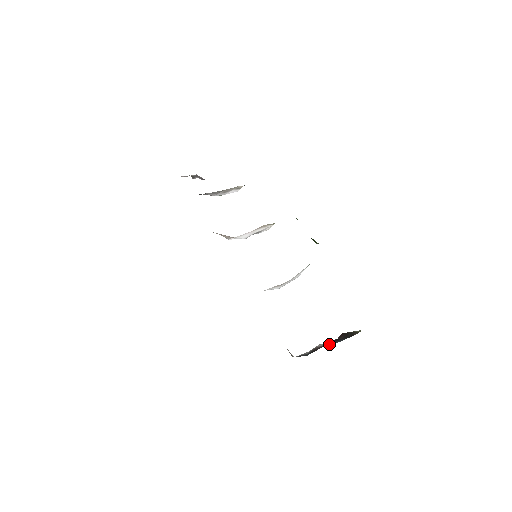
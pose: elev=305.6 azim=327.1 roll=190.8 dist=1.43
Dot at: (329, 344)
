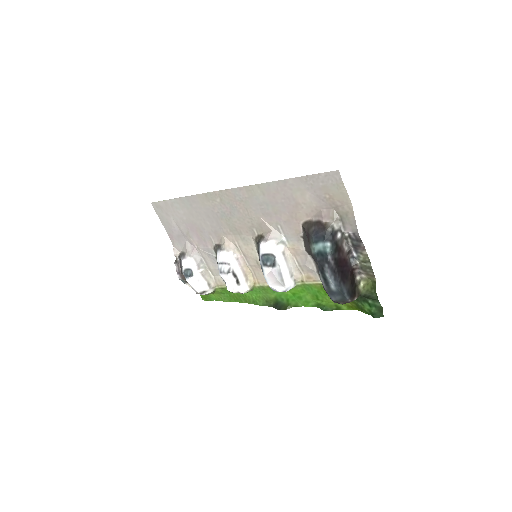
Dot at: (338, 281)
